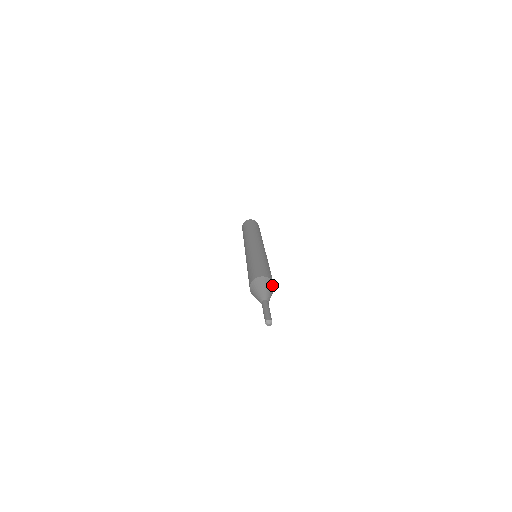
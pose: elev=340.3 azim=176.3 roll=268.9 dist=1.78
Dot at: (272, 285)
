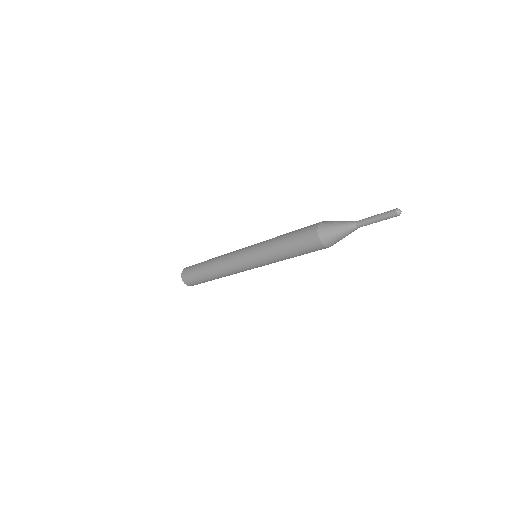
Dot at: occluded
